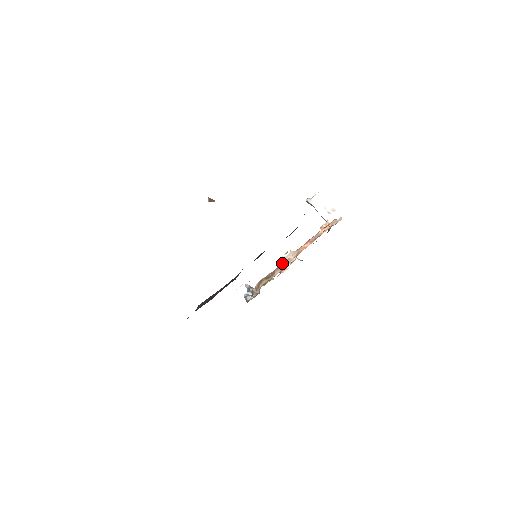
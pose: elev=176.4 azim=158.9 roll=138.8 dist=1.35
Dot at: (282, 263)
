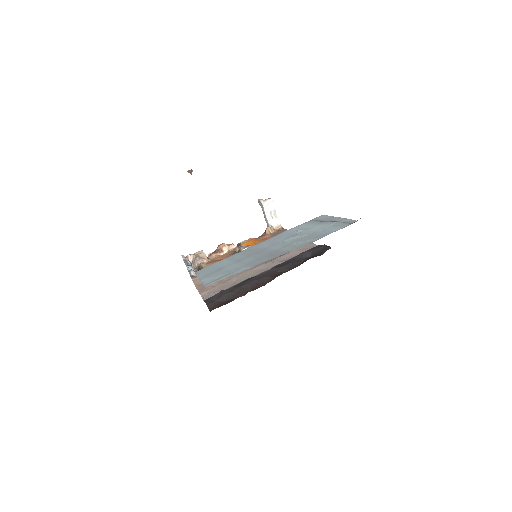
Dot at: occluded
